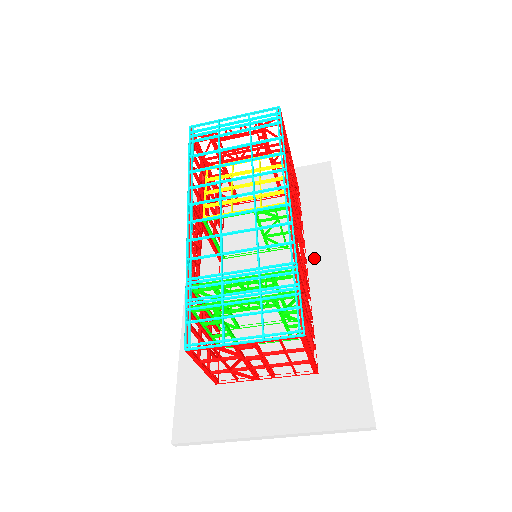
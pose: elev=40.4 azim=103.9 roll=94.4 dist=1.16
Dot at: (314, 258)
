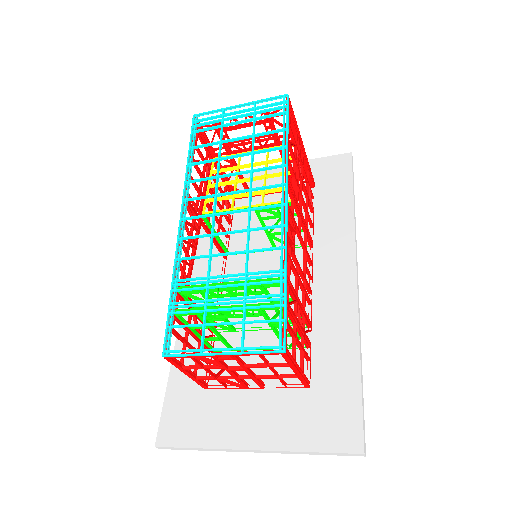
Dot at: (321, 260)
